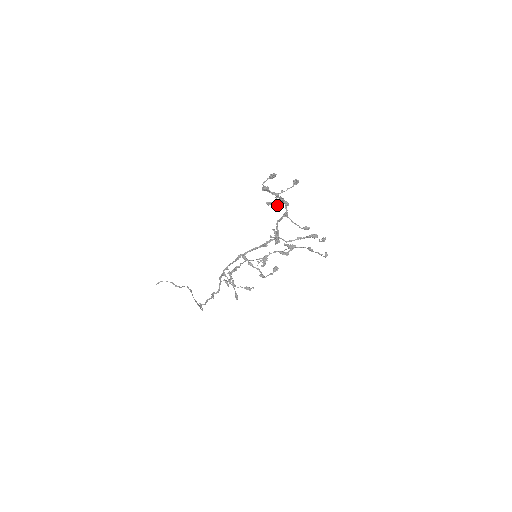
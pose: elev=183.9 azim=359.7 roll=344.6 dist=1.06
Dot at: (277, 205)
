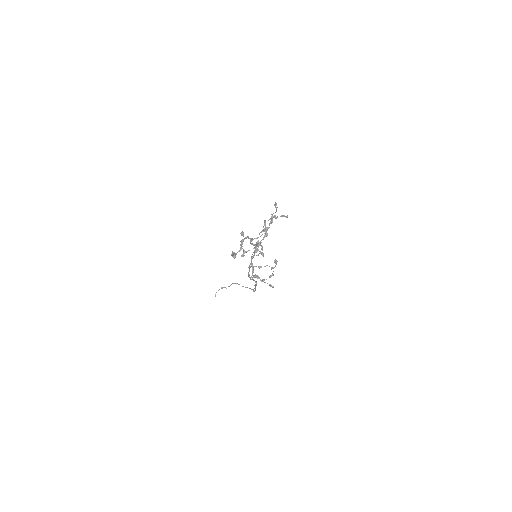
Dot at: occluded
